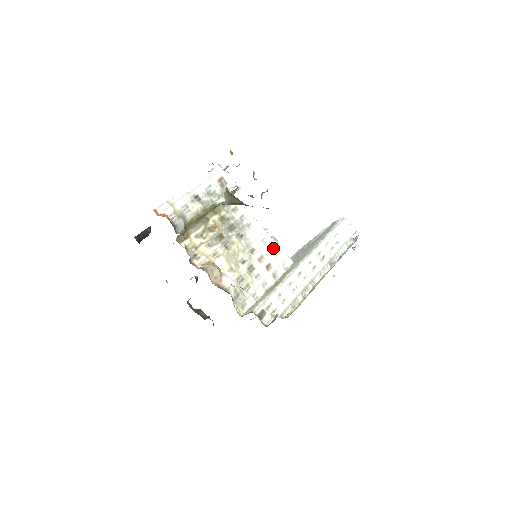
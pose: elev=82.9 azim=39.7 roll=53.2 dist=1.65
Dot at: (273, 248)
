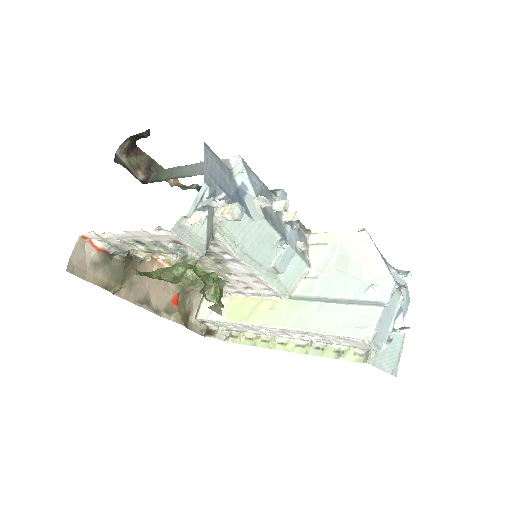
Dot at: (262, 283)
